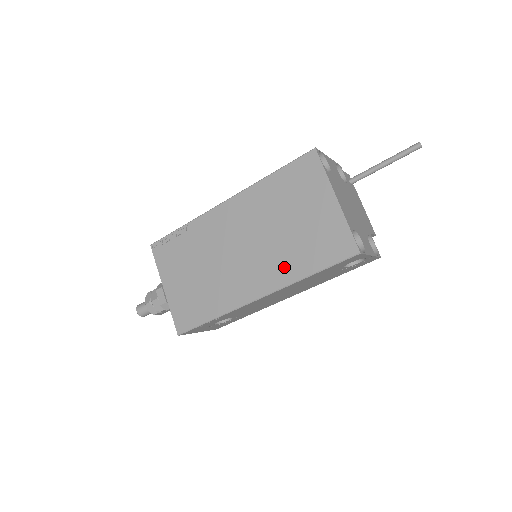
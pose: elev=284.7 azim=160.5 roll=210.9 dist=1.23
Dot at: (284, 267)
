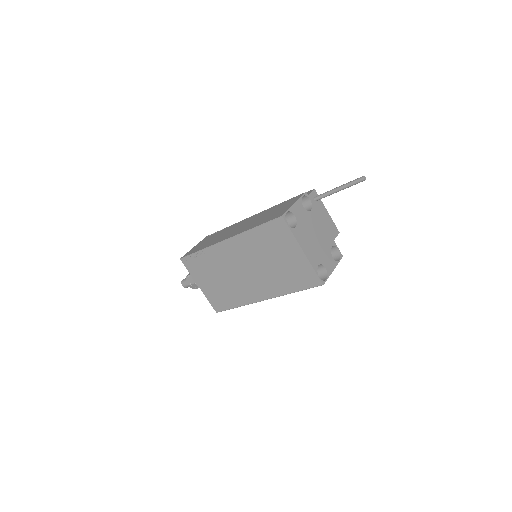
Dot at: (276, 286)
